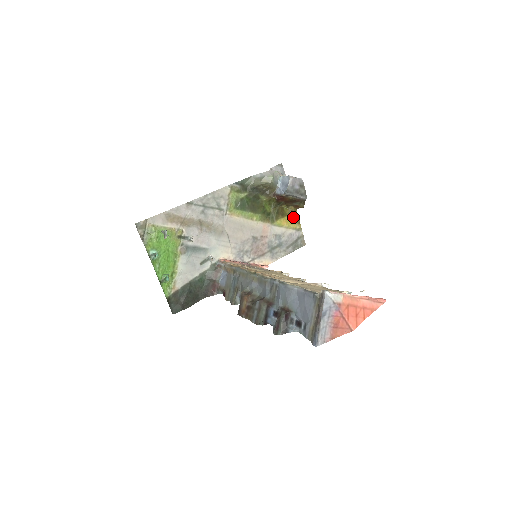
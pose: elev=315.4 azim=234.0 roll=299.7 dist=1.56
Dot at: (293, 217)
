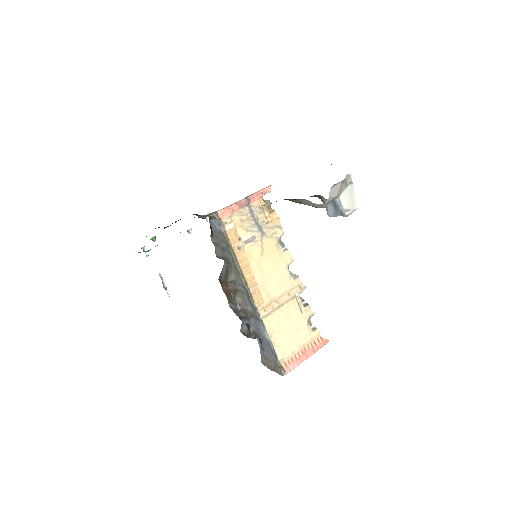
Dot at: occluded
